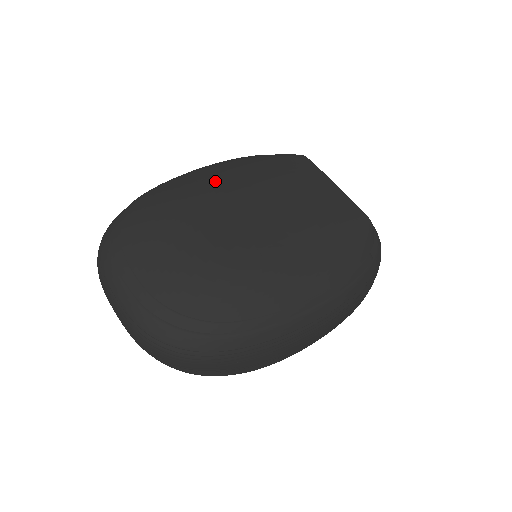
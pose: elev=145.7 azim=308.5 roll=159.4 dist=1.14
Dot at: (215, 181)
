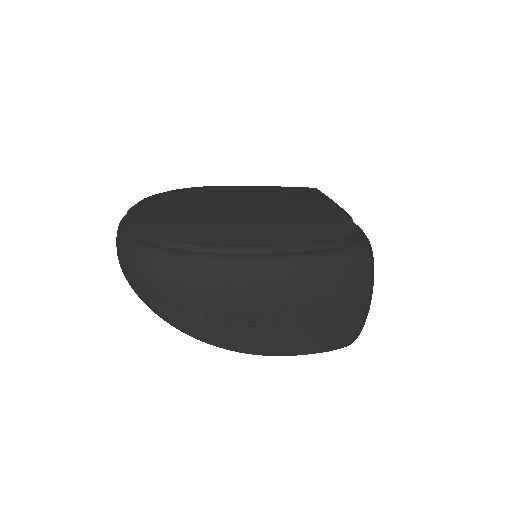
Dot at: (226, 186)
